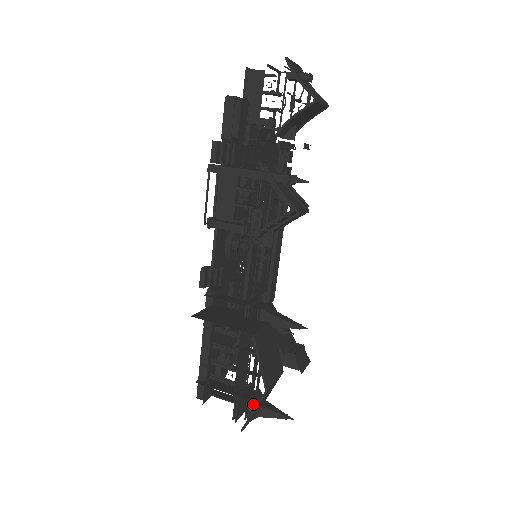
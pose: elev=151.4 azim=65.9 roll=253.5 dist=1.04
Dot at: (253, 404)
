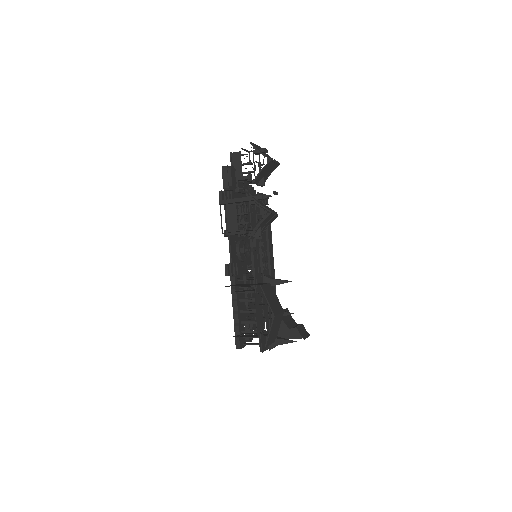
Dot at: occluded
